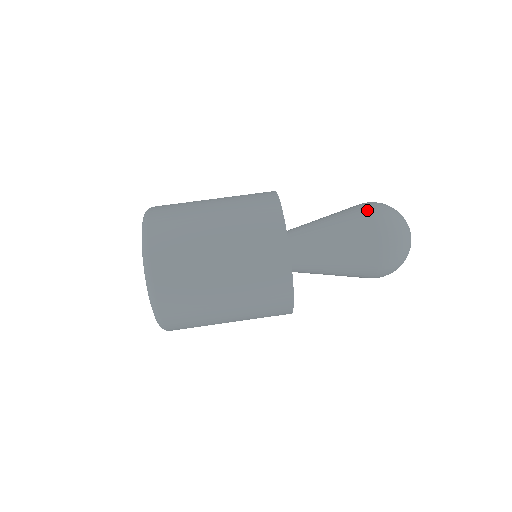
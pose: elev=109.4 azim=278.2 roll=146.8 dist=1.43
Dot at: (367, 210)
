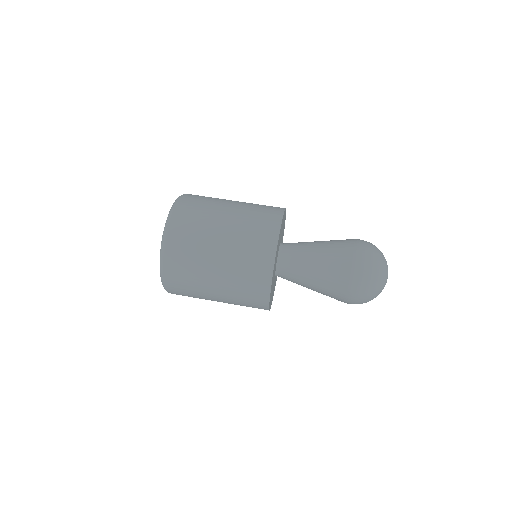
Dot at: (354, 249)
